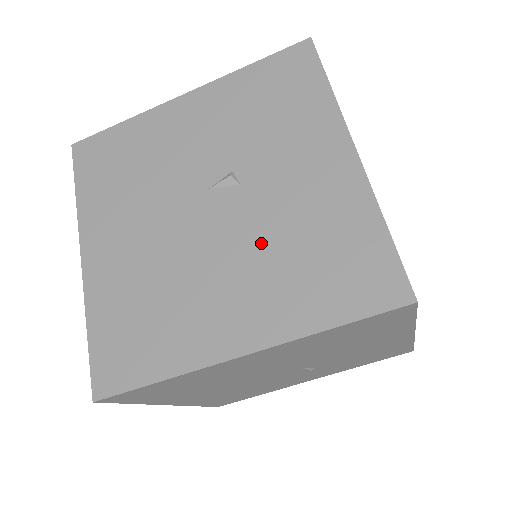
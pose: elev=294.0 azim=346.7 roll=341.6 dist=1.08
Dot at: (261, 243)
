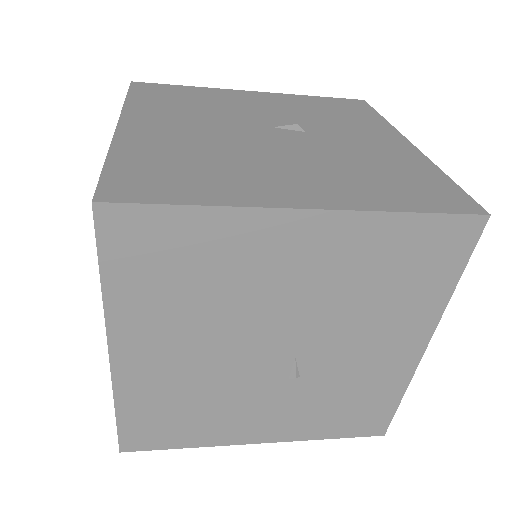
Dot at: (327, 159)
